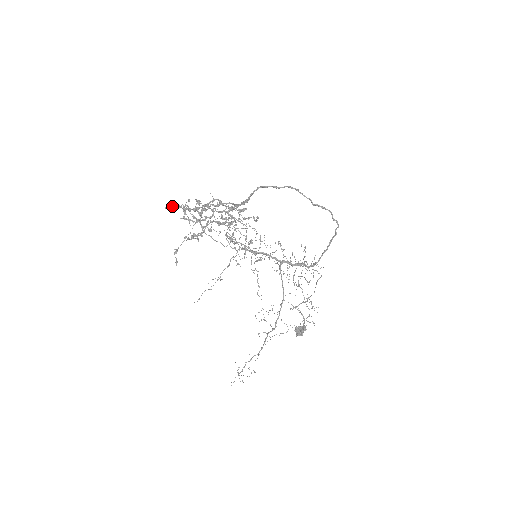
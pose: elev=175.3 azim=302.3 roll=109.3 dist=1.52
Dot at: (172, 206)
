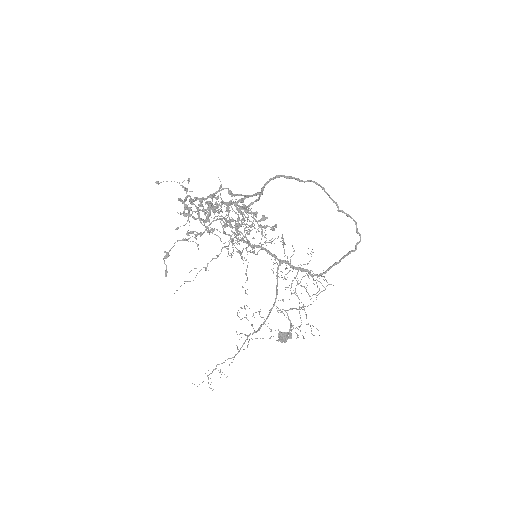
Dot at: occluded
